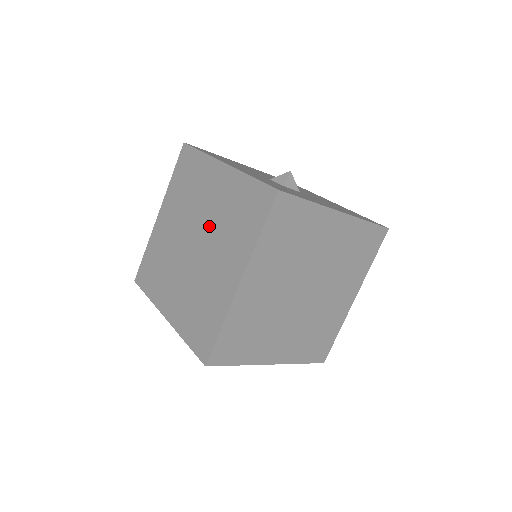
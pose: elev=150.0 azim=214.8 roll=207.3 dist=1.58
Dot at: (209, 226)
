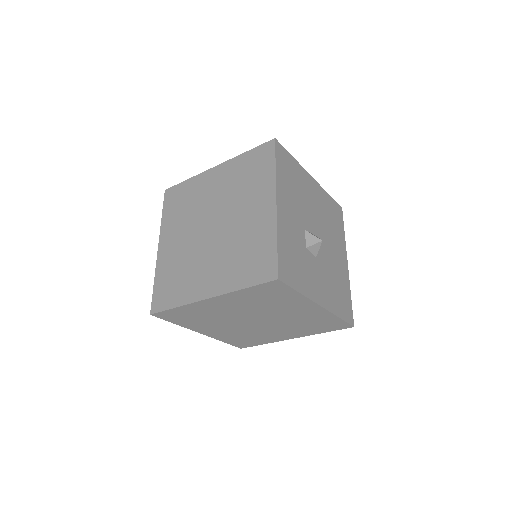
Dot at: (229, 232)
